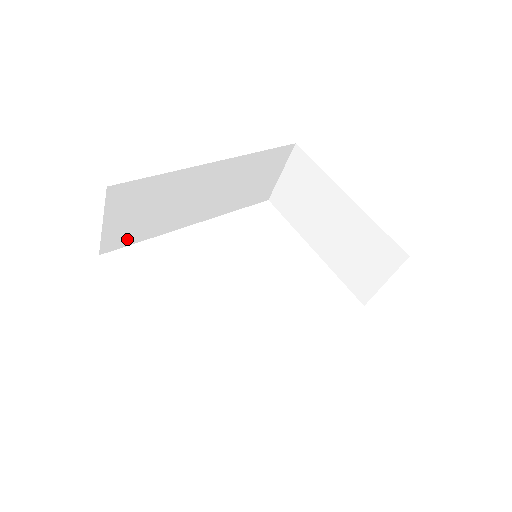
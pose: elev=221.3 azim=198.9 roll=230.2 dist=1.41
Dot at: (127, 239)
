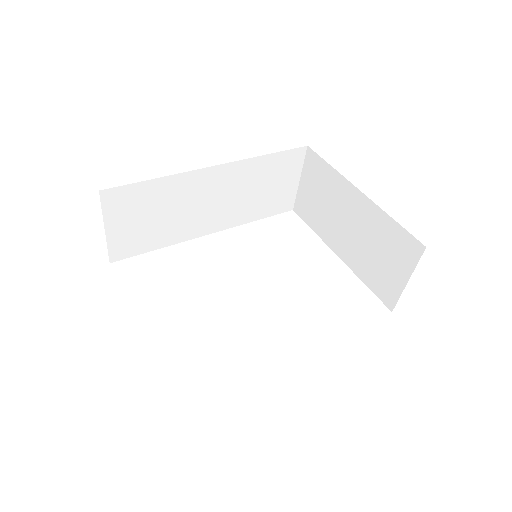
Dot at: (136, 247)
